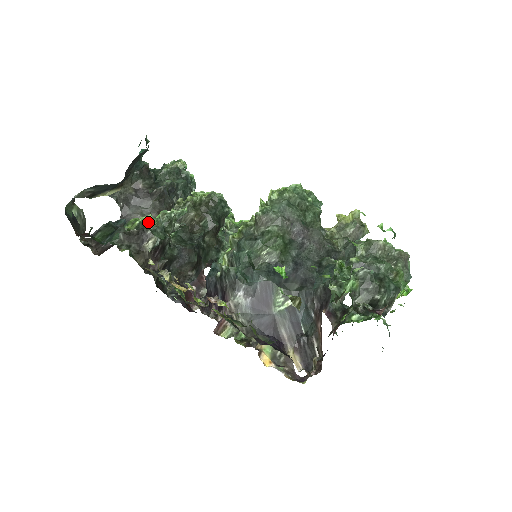
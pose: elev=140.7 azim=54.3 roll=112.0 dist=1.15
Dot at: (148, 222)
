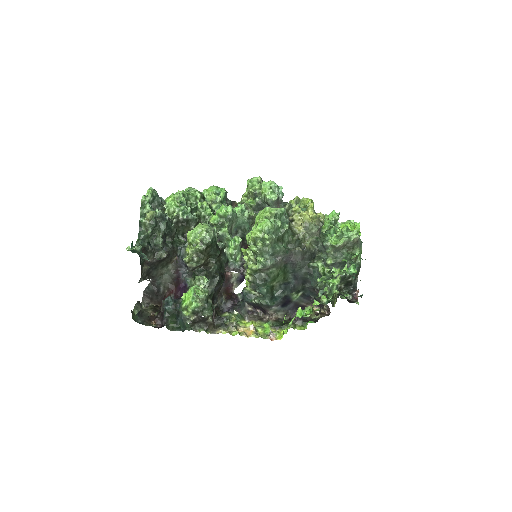
Dot at: (197, 308)
